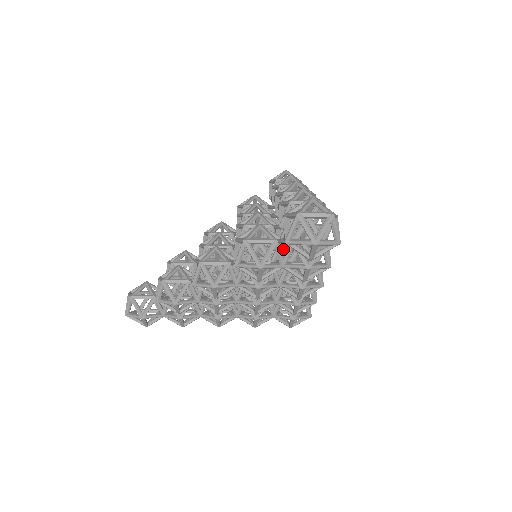
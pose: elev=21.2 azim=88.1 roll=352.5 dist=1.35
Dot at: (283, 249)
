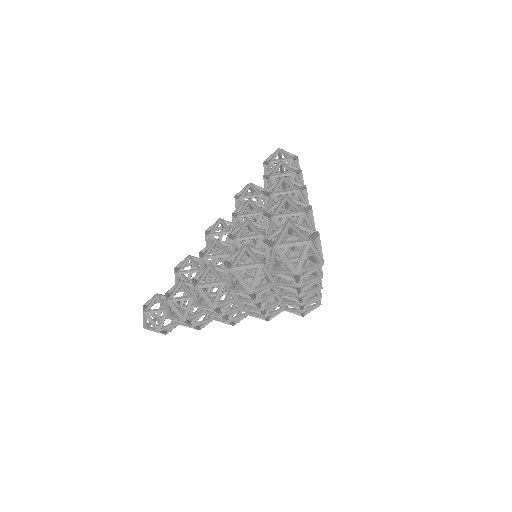
Dot at: occluded
